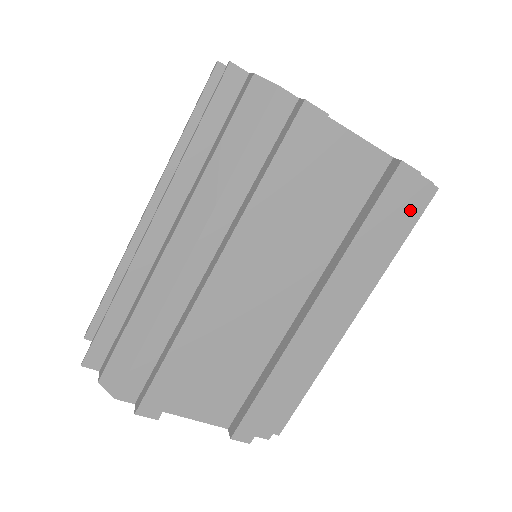
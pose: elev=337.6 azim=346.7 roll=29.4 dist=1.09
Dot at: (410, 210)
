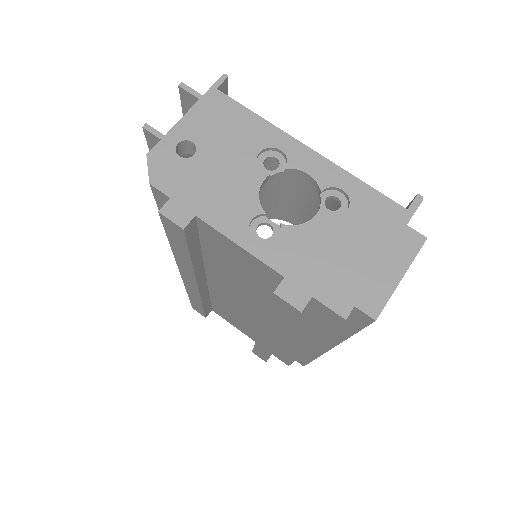
Dot at: (329, 323)
